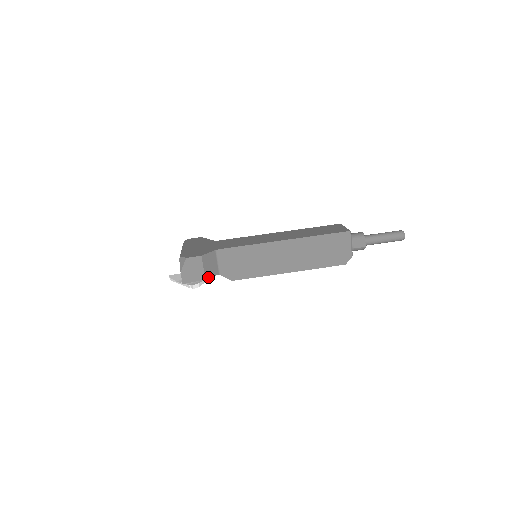
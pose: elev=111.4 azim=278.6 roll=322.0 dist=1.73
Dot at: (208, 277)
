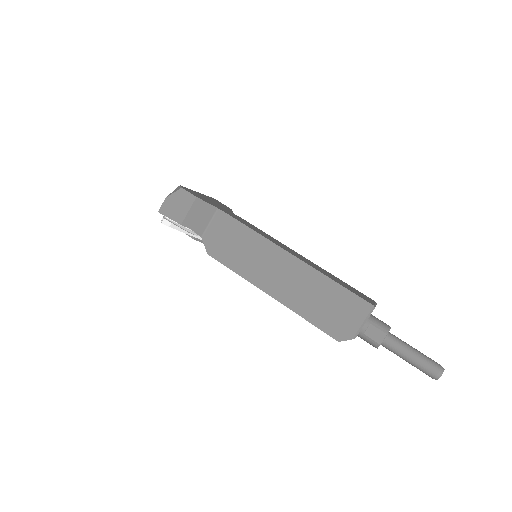
Dot at: (186, 226)
